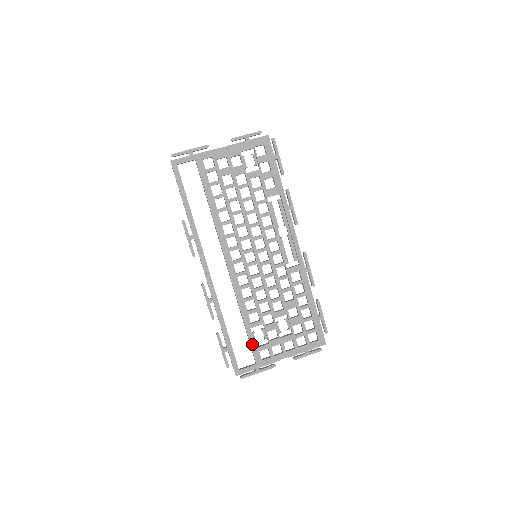
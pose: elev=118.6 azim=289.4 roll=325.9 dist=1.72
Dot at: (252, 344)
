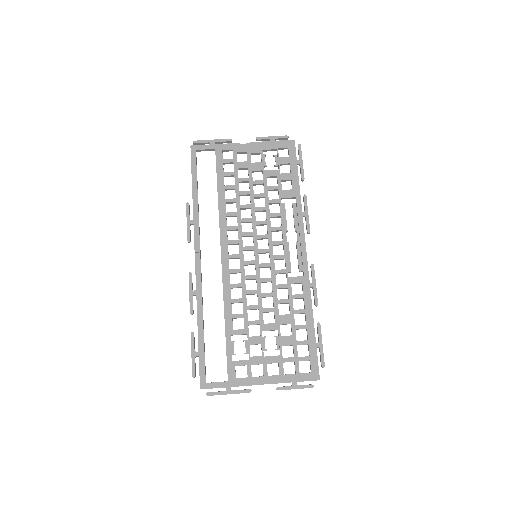
Dot at: (229, 355)
